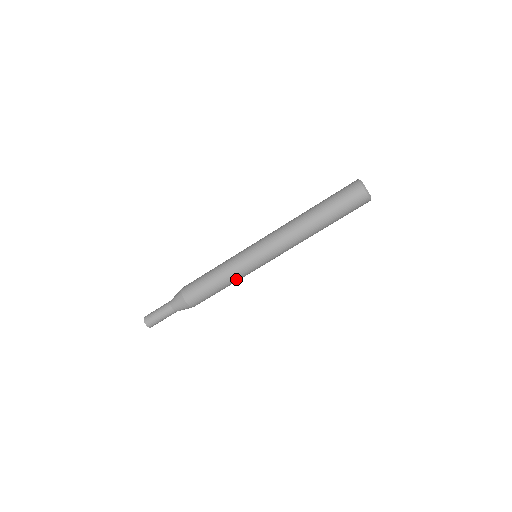
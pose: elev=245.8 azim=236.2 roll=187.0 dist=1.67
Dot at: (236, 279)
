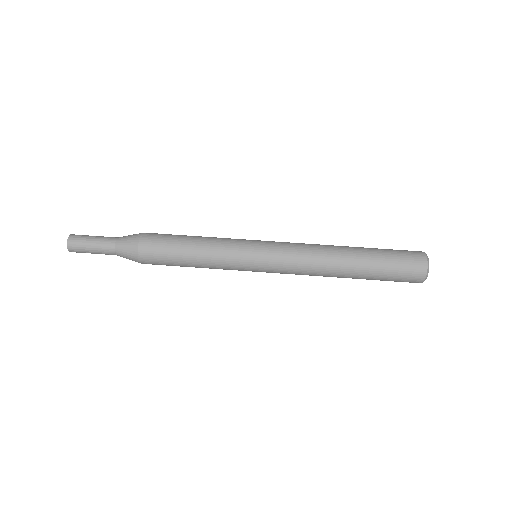
Dot at: (216, 250)
